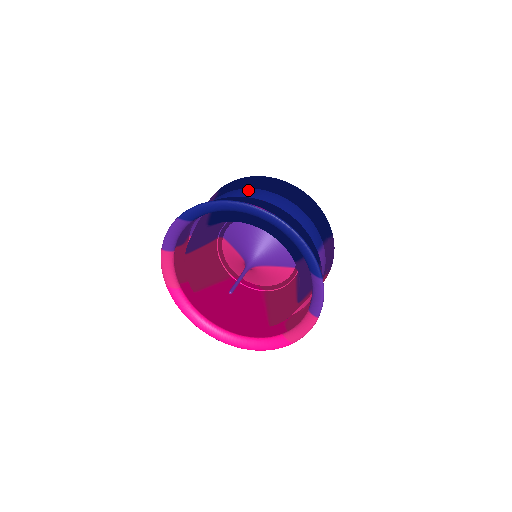
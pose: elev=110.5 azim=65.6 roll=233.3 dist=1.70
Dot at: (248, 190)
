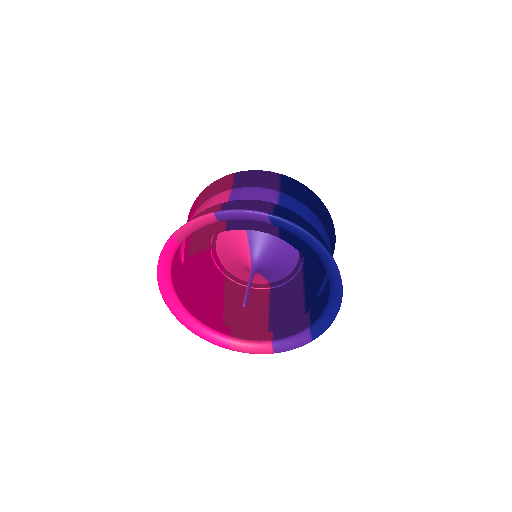
Dot at: (317, 219)
